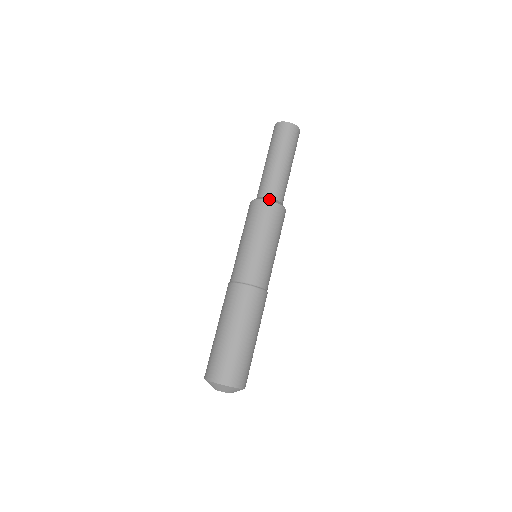
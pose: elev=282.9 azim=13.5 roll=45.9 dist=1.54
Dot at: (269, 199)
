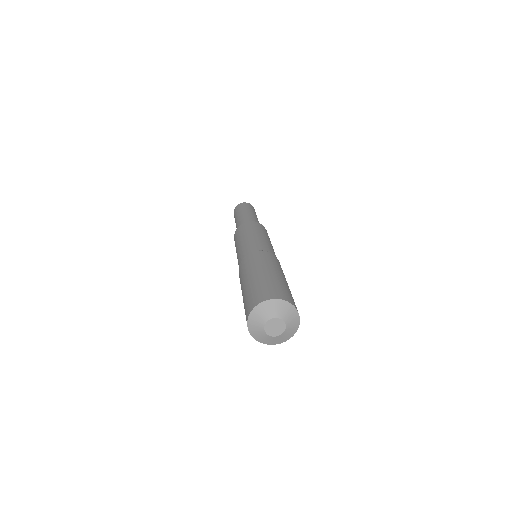
Dot at: occluded
